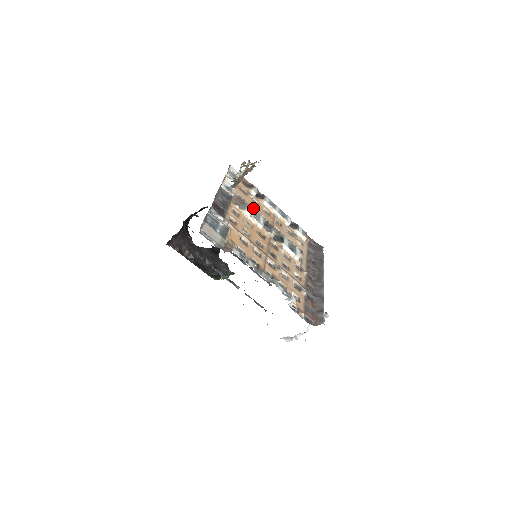
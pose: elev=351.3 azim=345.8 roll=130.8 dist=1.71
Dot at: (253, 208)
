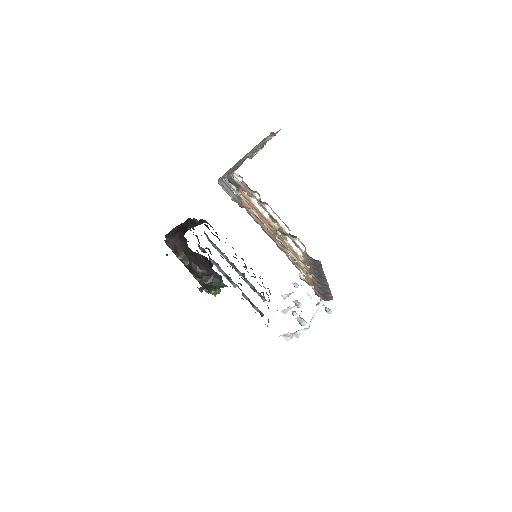
Dot at: occluded
